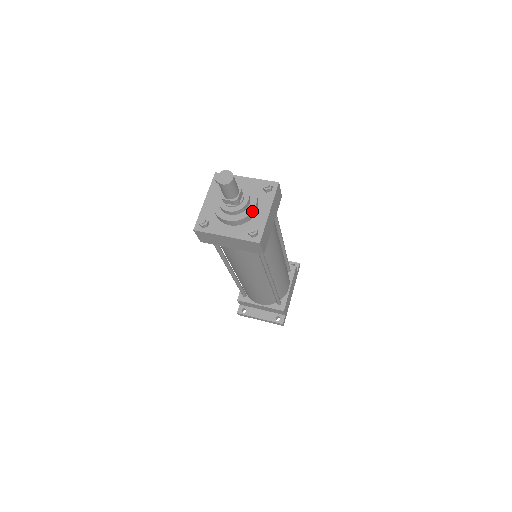
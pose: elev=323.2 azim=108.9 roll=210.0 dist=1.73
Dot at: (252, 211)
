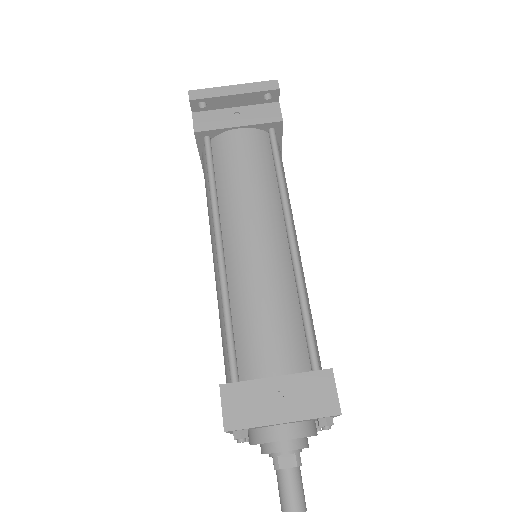
Dot at: occluded
